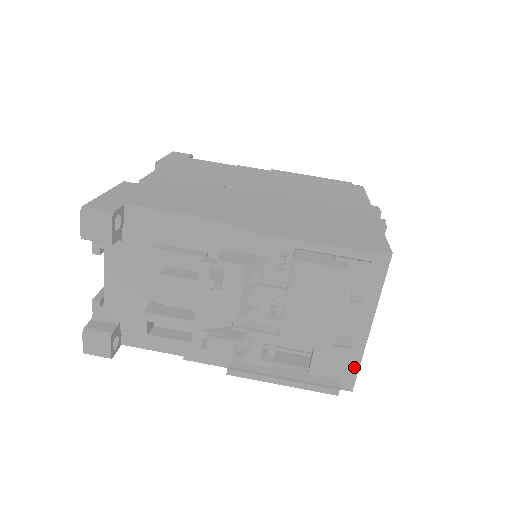
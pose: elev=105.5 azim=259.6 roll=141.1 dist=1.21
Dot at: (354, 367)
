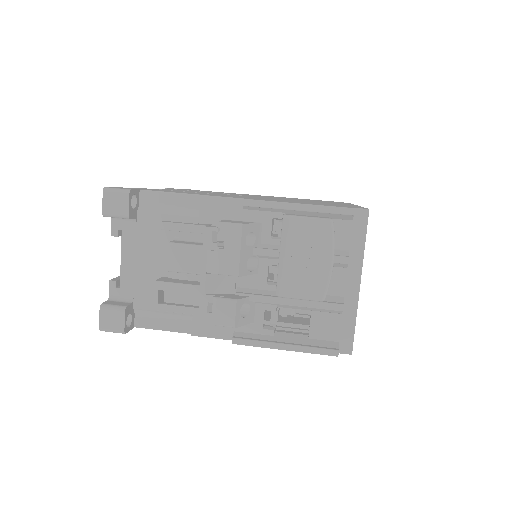
Dot at: (350, 327)
